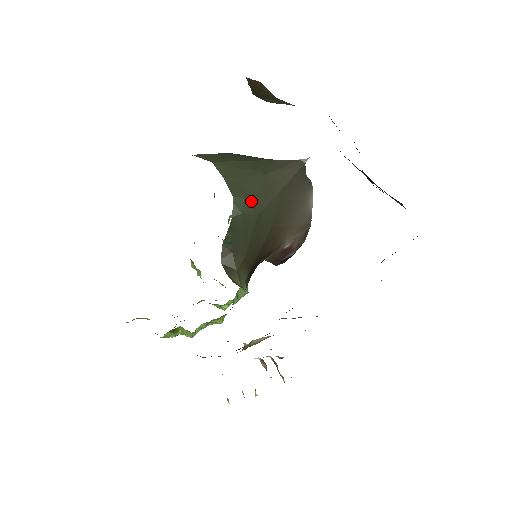
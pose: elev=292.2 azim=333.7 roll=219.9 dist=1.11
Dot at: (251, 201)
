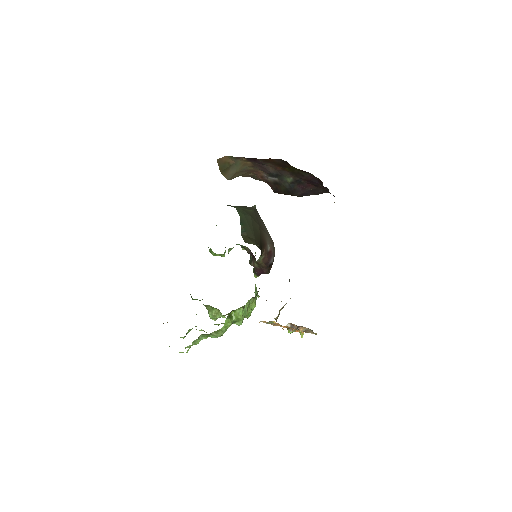
Dot at: (244, 211)
